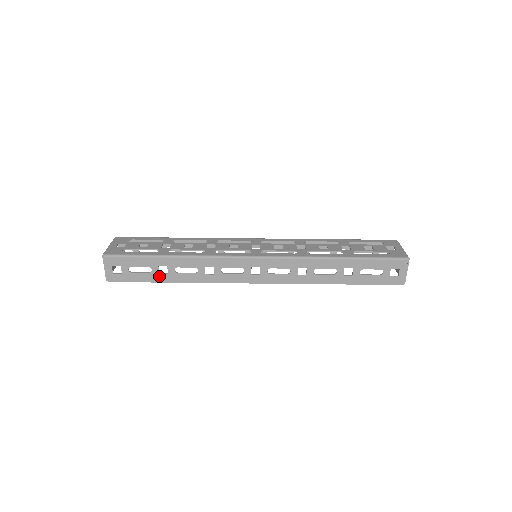
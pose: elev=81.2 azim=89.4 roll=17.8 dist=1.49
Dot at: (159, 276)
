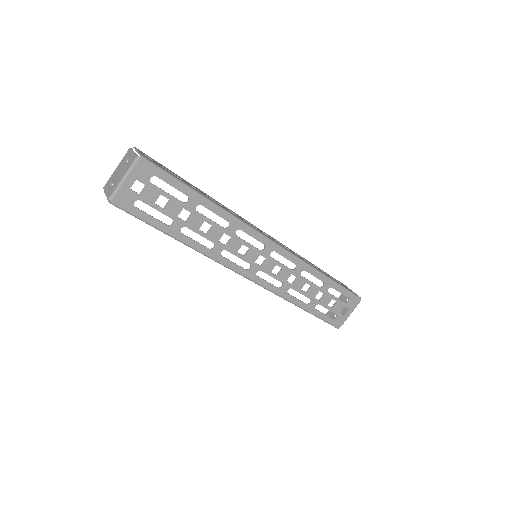
Dot at: occluded
